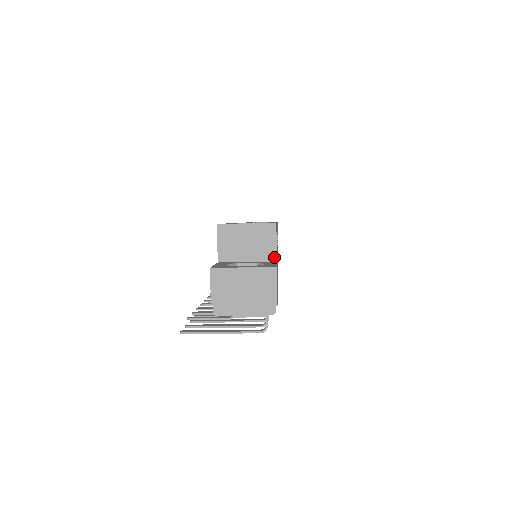
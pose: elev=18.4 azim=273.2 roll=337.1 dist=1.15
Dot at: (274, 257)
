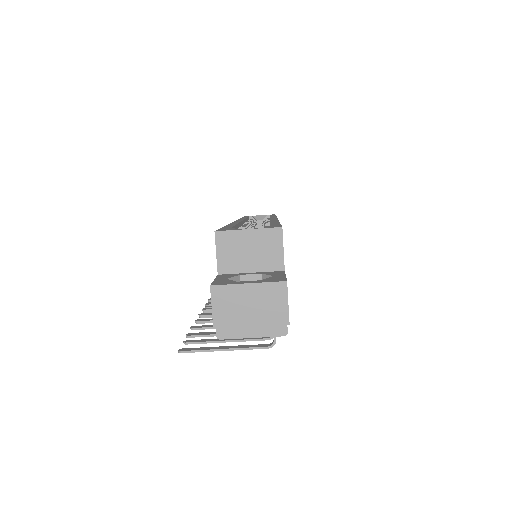
Dot at: (281, 266)
